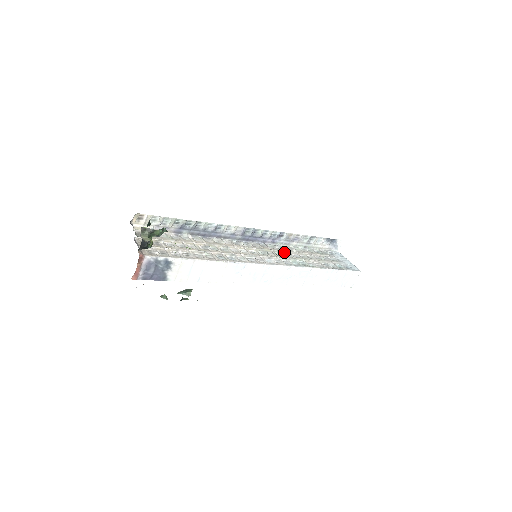
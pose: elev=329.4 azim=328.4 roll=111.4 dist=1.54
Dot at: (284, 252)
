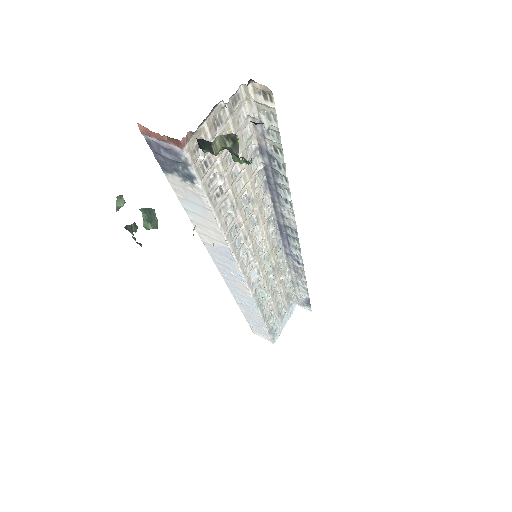
Dot at: (275, 273)
